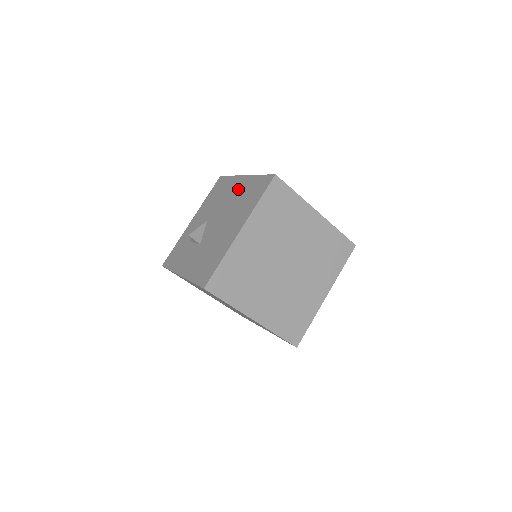
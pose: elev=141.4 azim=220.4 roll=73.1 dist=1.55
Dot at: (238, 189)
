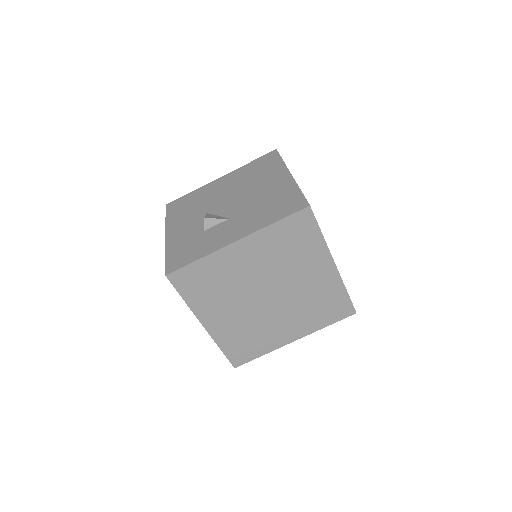
Dot at: (228, 181)
